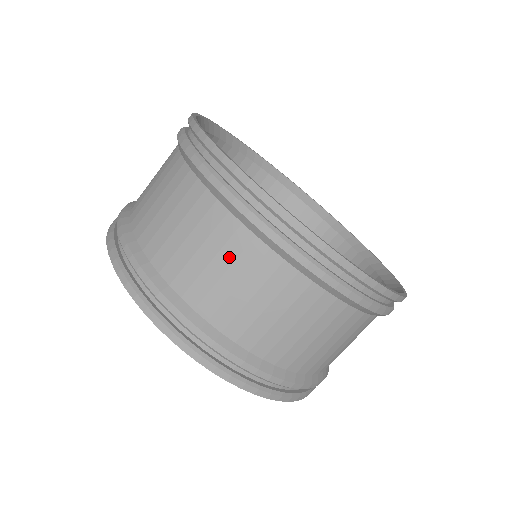
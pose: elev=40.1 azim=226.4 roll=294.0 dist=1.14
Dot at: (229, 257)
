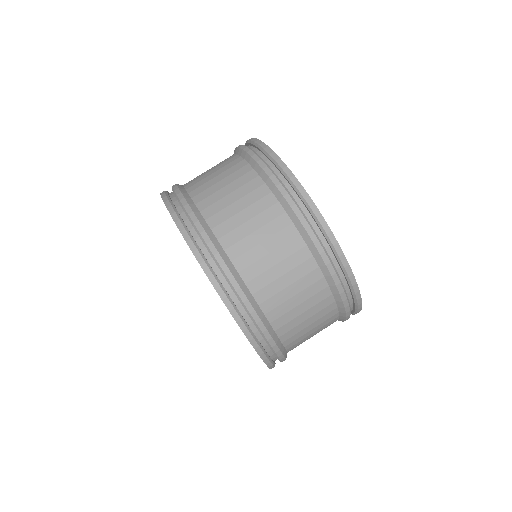
Dot at: (321, 326)
